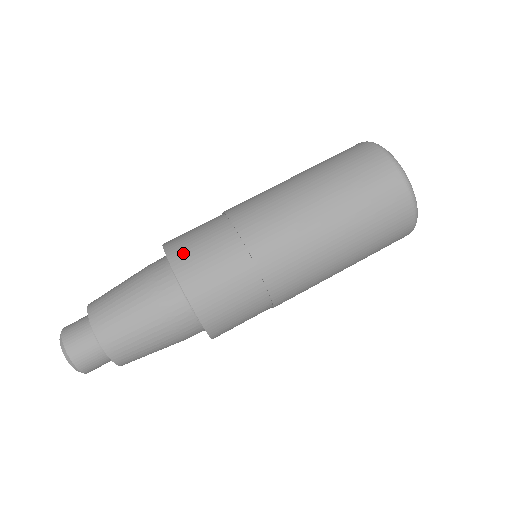
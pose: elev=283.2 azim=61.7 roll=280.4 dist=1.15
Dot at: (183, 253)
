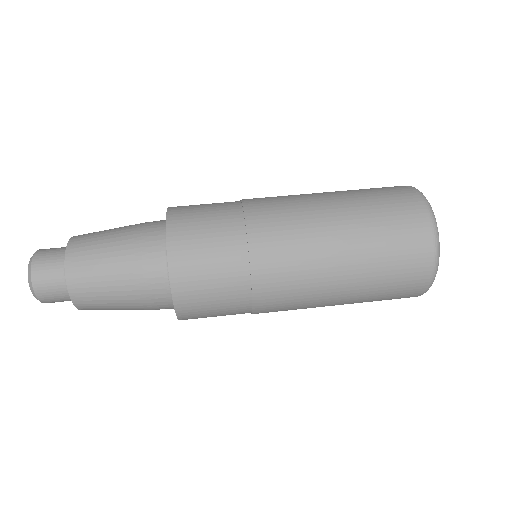
Dot at: (183, 214)
